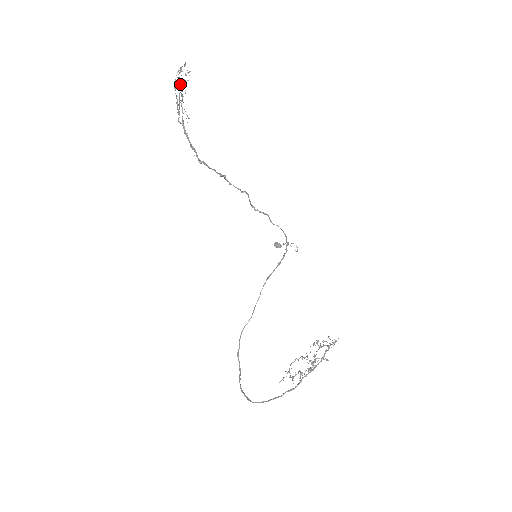
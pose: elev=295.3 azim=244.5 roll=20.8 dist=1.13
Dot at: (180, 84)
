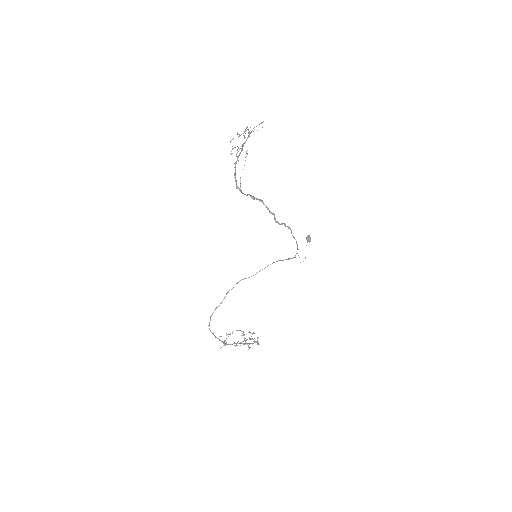
Dot at: occluded
